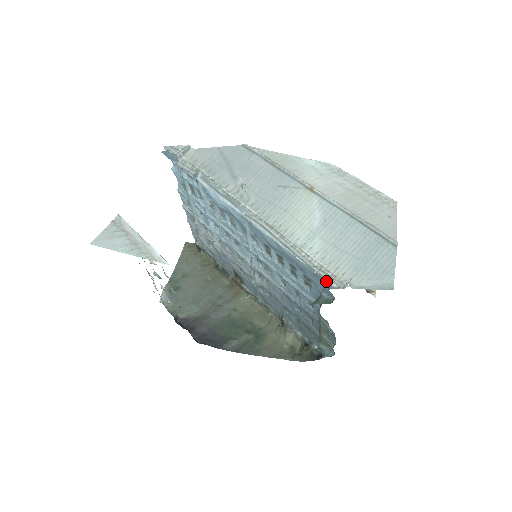
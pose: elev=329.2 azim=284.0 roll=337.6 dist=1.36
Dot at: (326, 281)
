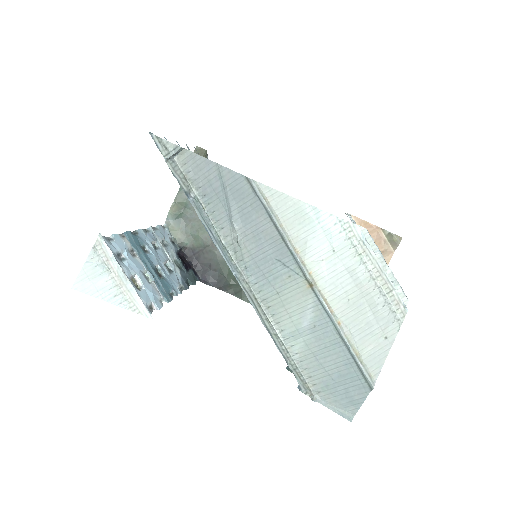
Dot at: (297, 381)
